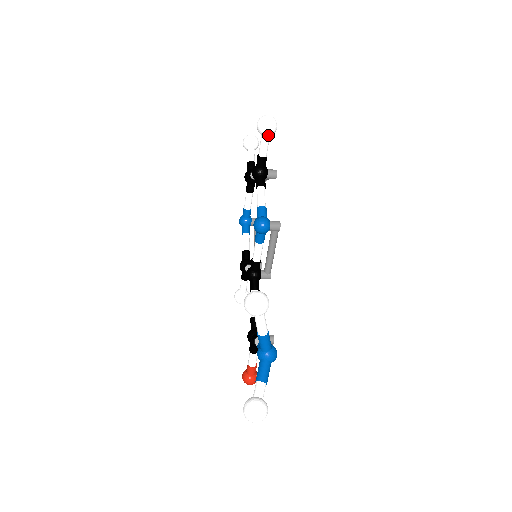
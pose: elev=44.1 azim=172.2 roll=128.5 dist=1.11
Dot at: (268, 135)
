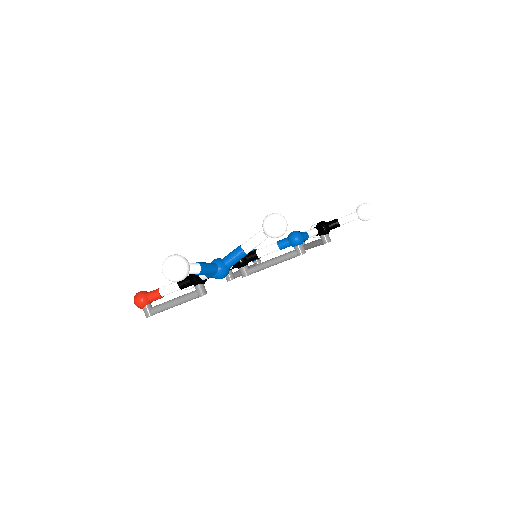
Dot at: (360, 215)
